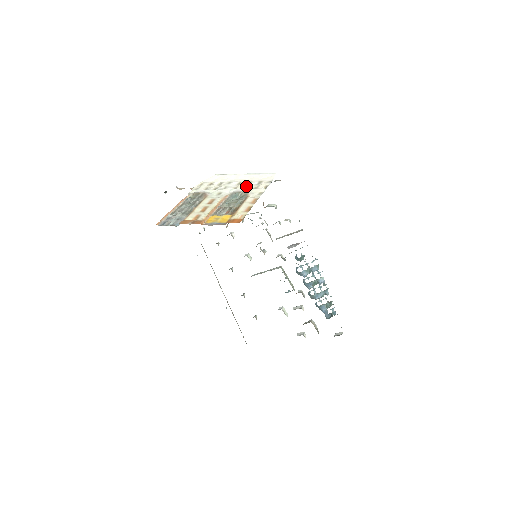
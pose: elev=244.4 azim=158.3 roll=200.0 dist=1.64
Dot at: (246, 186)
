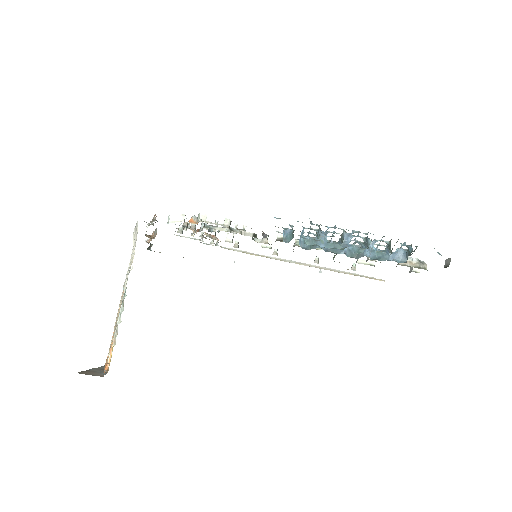
Dot at: occluded
